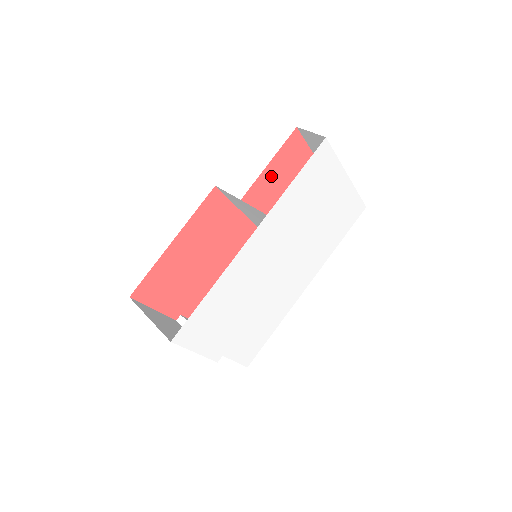
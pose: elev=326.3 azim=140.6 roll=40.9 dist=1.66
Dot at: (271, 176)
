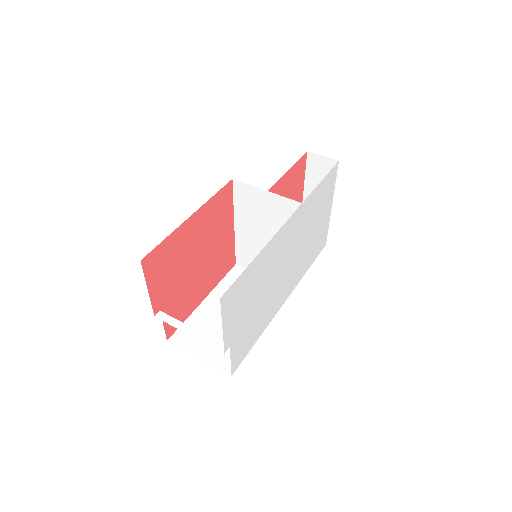
Dot at: (285, 183)
